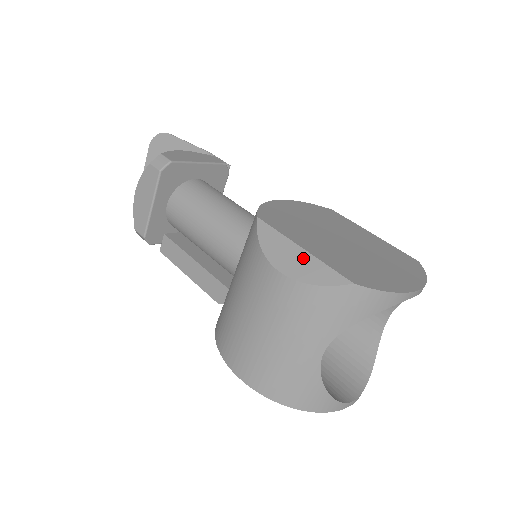
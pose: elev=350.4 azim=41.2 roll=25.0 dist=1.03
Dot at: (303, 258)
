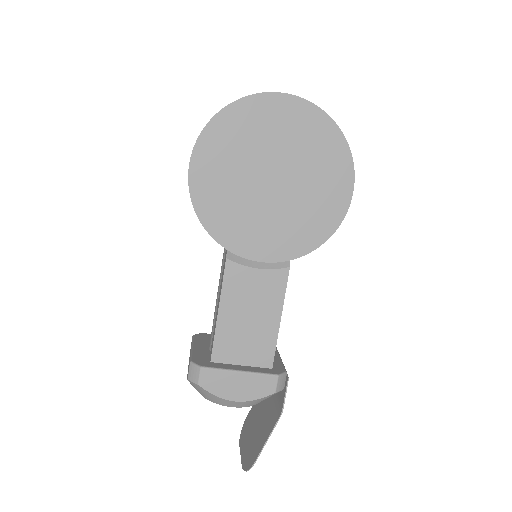
Dot at: occluded
